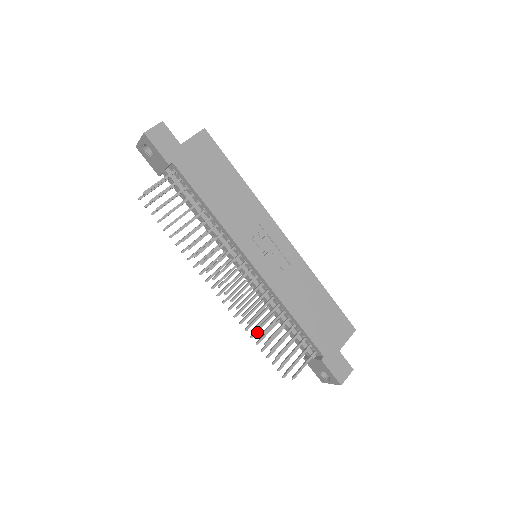
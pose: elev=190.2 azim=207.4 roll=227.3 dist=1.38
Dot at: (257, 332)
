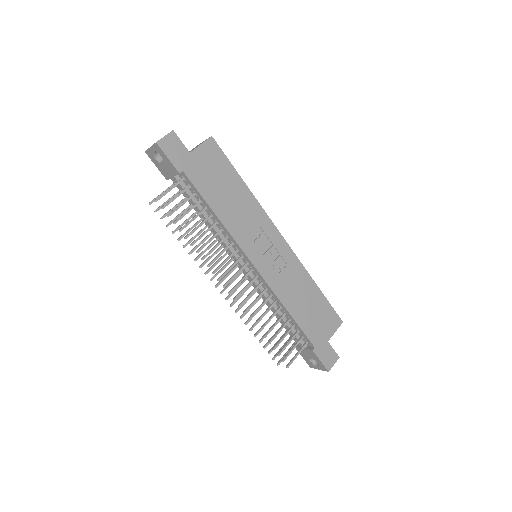
Dot at: occluded
